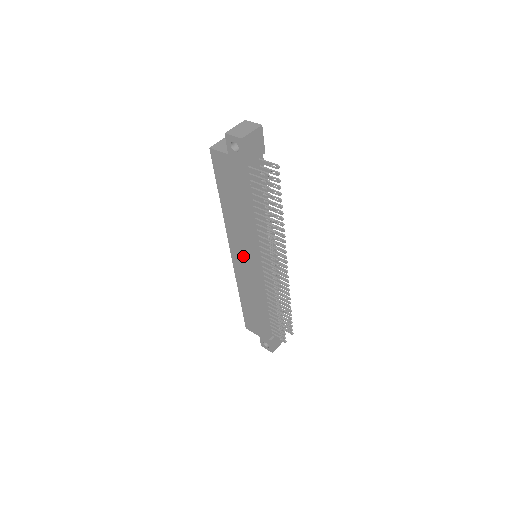
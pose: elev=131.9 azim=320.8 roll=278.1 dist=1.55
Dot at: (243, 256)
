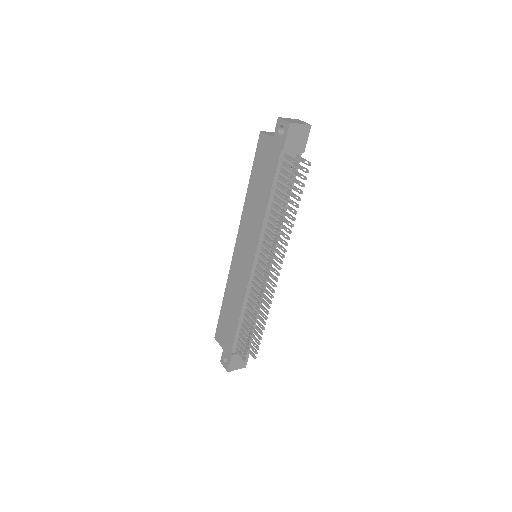
Dot at: (245, 248)
